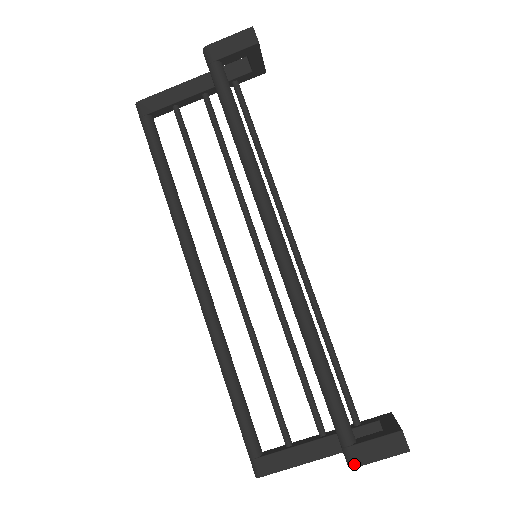
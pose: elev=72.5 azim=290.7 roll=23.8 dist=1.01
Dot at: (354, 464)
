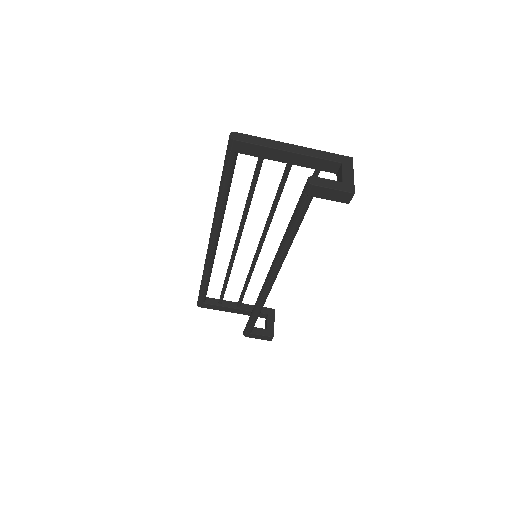
Dot at: (246, 336)
